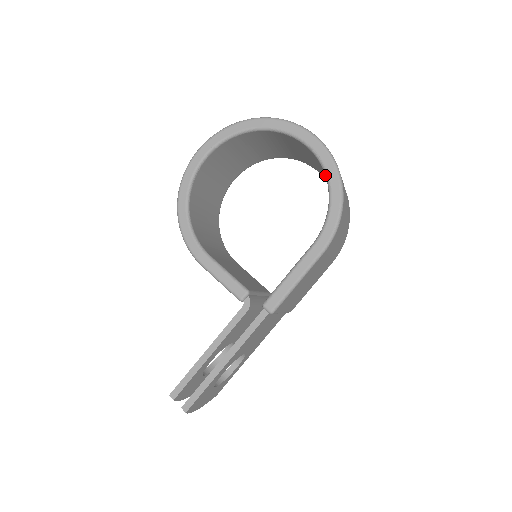
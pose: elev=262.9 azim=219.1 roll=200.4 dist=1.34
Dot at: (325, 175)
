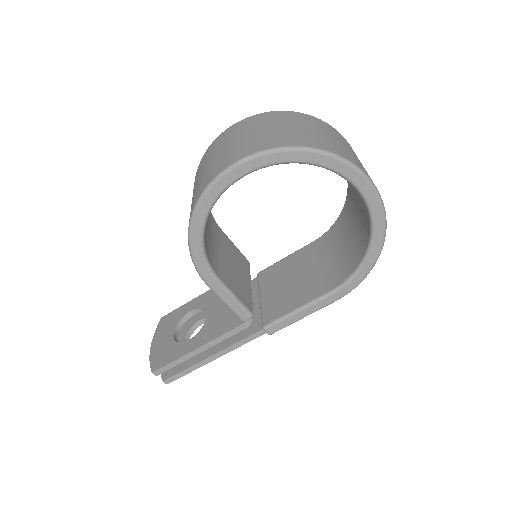
Dot at: (370, 237)
